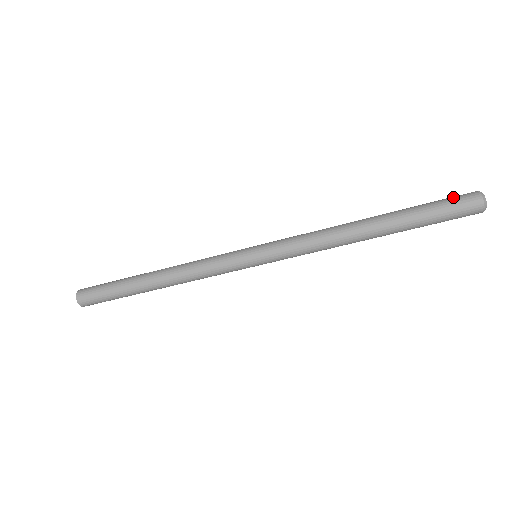
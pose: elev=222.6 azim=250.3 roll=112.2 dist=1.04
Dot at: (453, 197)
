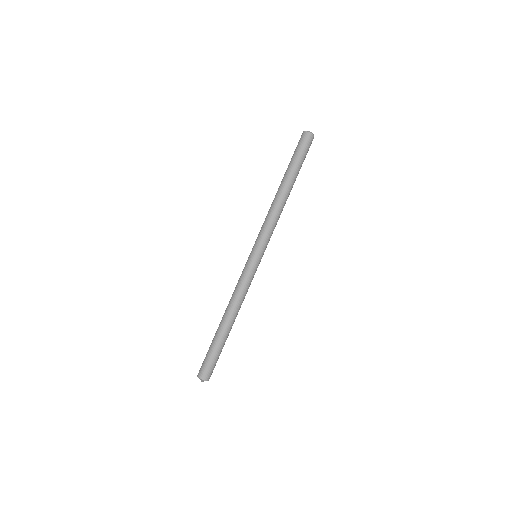
Dot at: (299, 144)
